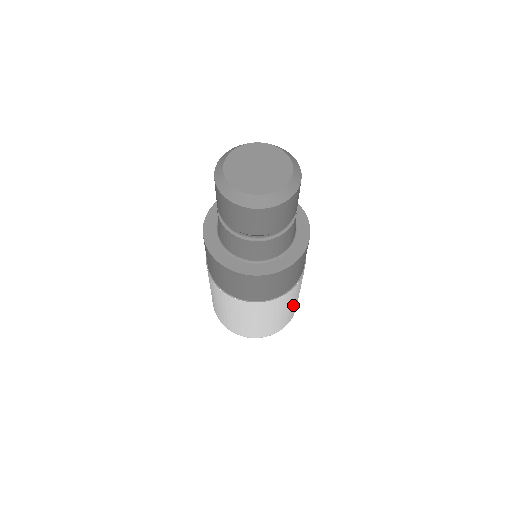
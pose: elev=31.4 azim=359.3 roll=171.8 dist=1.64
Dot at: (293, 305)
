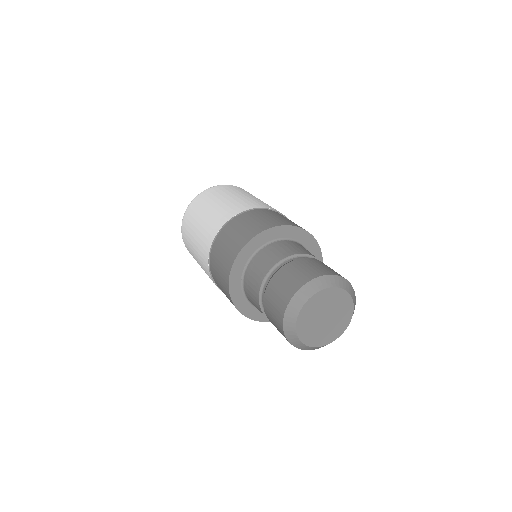
Dot at: occluded
